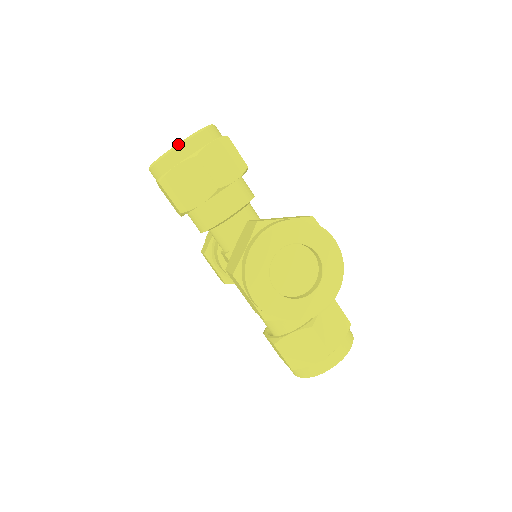
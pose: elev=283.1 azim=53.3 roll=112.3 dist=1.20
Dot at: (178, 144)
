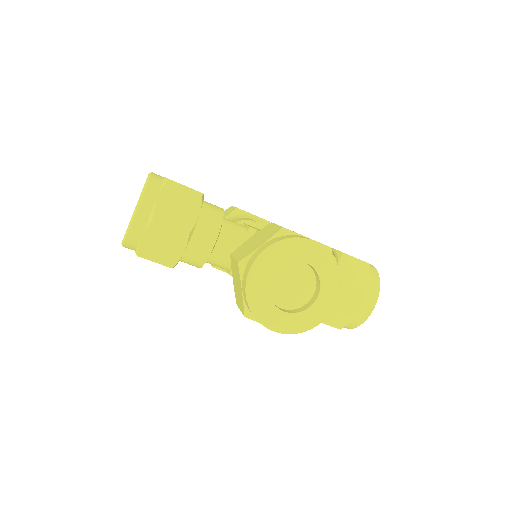
Dot at: (131, 218)
